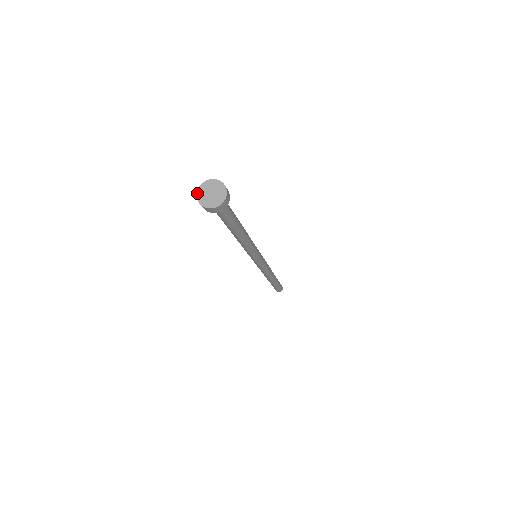
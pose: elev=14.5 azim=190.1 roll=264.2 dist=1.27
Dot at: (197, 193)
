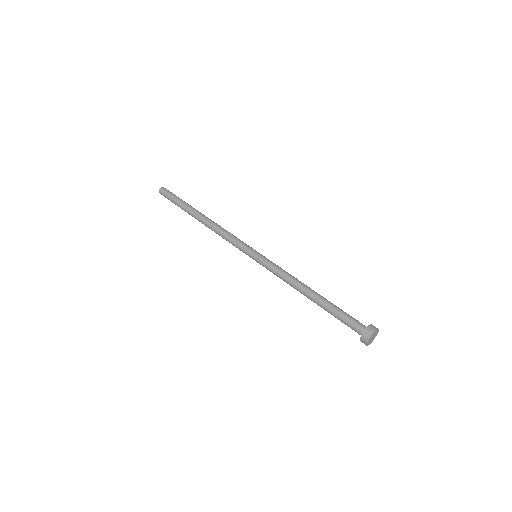
Dot at: (368, 342)
